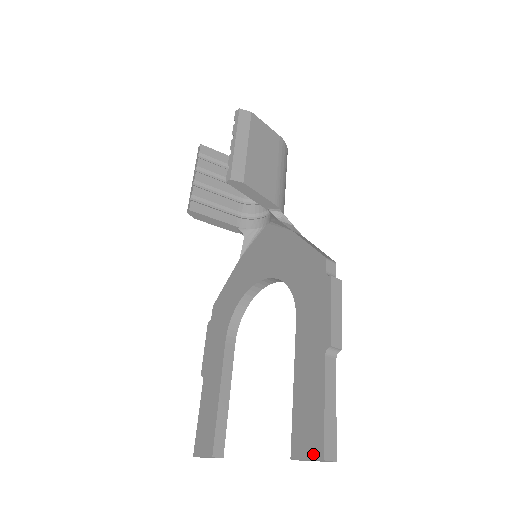
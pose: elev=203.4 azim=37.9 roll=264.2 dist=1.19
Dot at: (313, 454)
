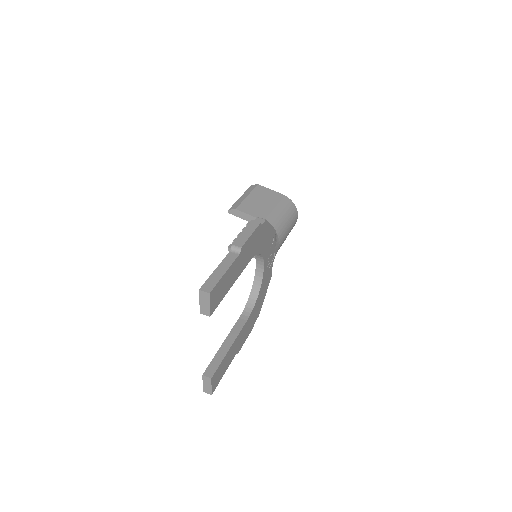
Dot at: (201, 295)
